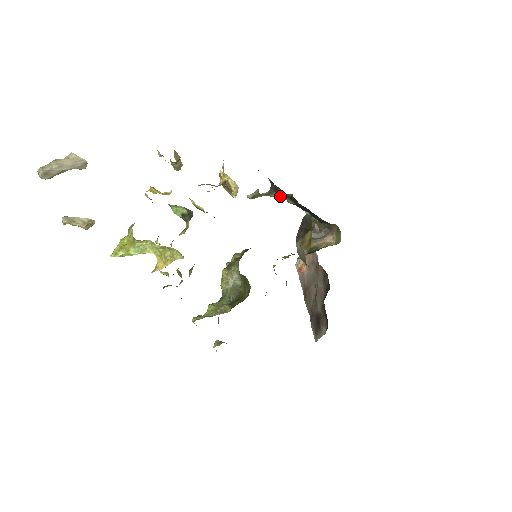
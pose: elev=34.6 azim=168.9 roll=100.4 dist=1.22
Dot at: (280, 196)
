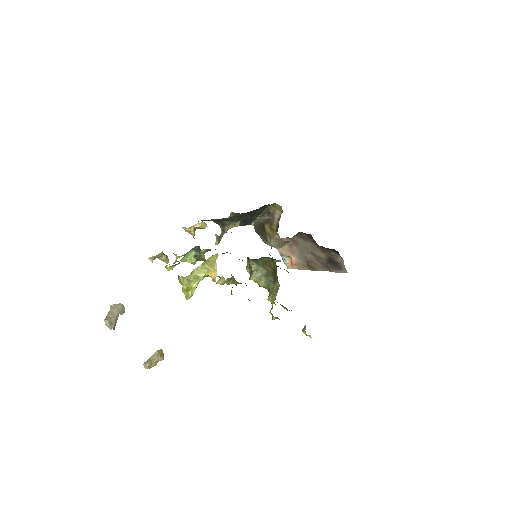
Dot at: (229, 227)
